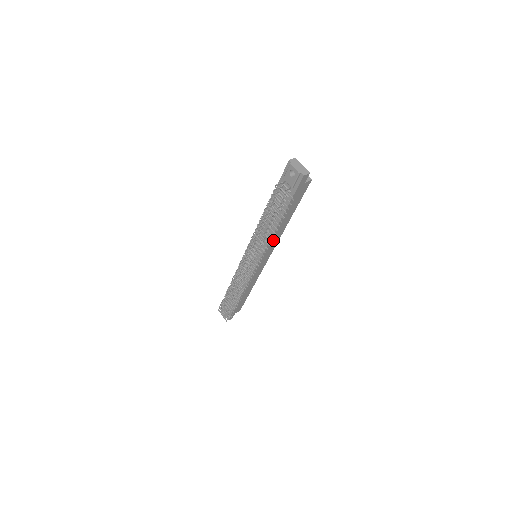
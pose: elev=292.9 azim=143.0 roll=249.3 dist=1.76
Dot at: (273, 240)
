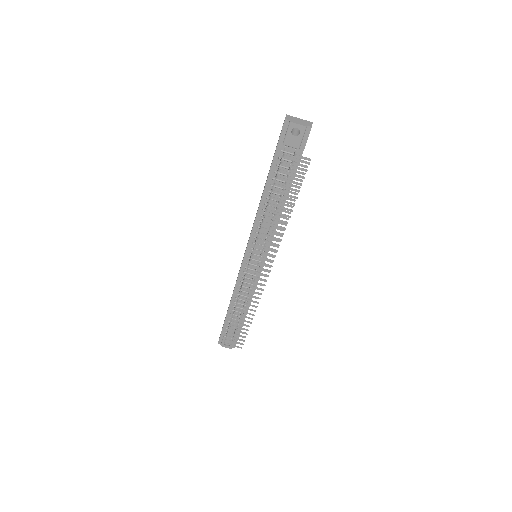
Dot at: occluded
